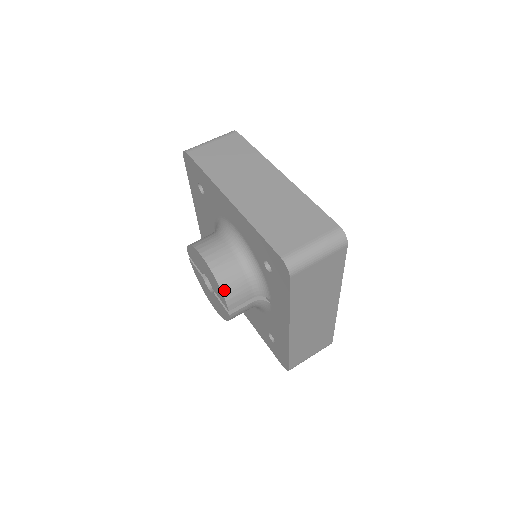
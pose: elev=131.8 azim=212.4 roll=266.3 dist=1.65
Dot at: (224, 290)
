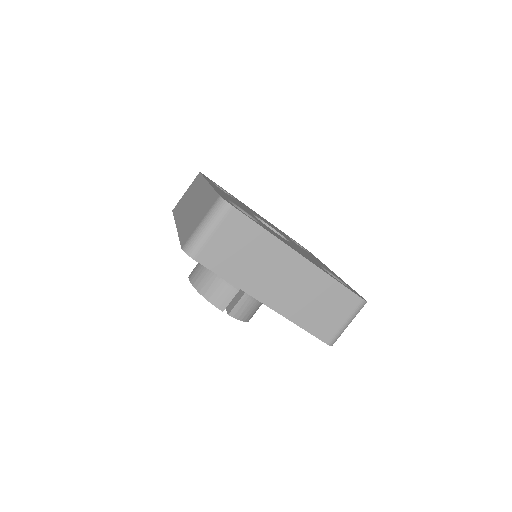
Dot at: (206, 296)
